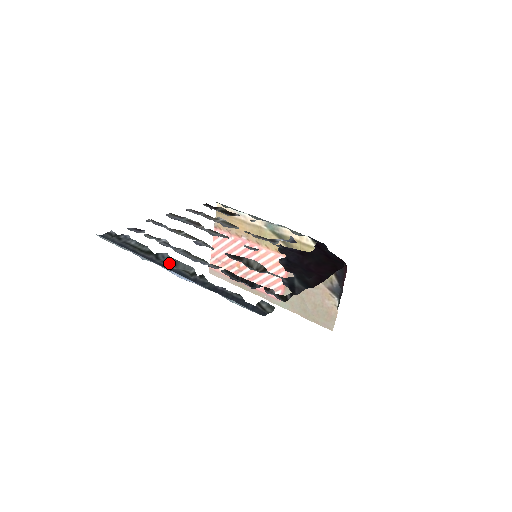
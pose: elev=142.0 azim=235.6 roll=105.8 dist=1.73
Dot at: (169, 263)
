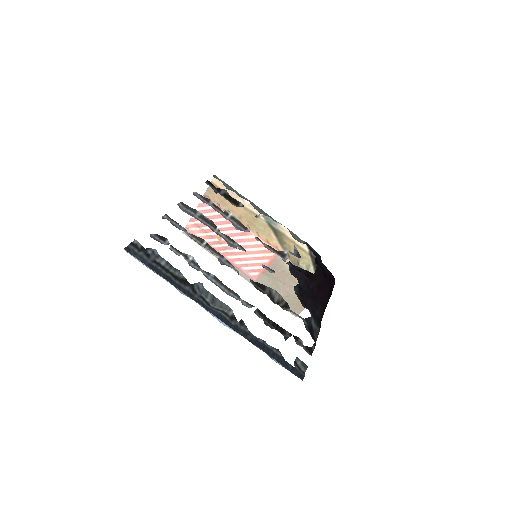
Dot at: (205, 298)
